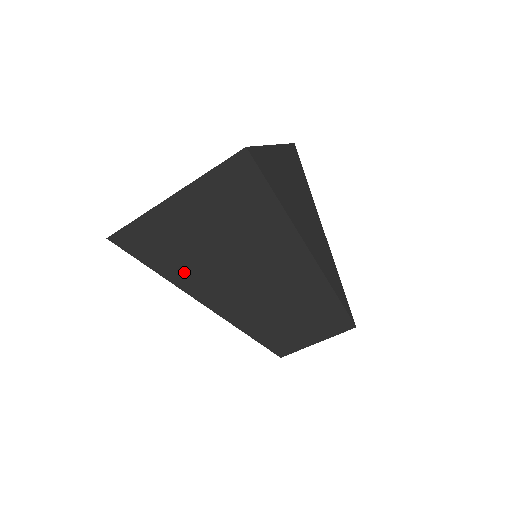
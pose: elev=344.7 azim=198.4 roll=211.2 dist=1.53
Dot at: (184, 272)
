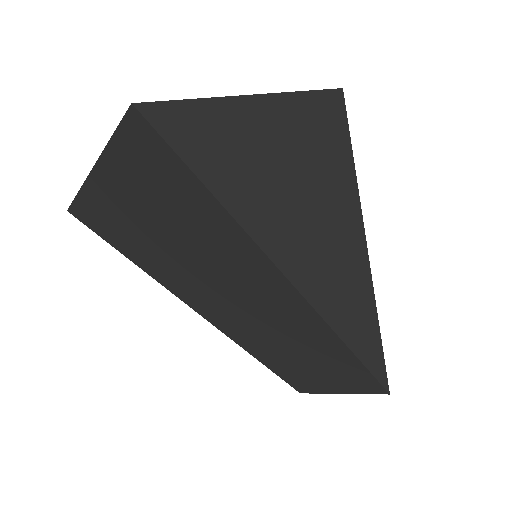
Dot at: (152, 264)
